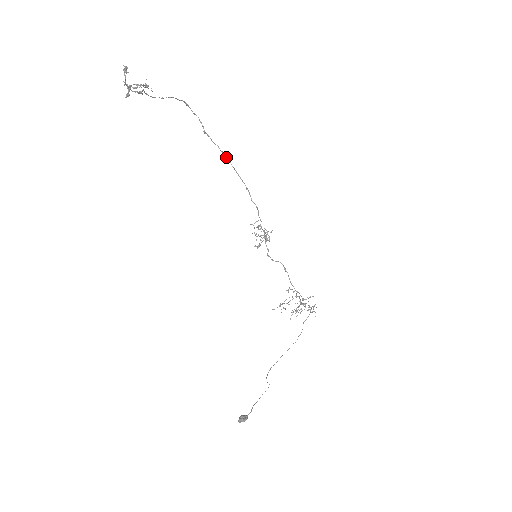
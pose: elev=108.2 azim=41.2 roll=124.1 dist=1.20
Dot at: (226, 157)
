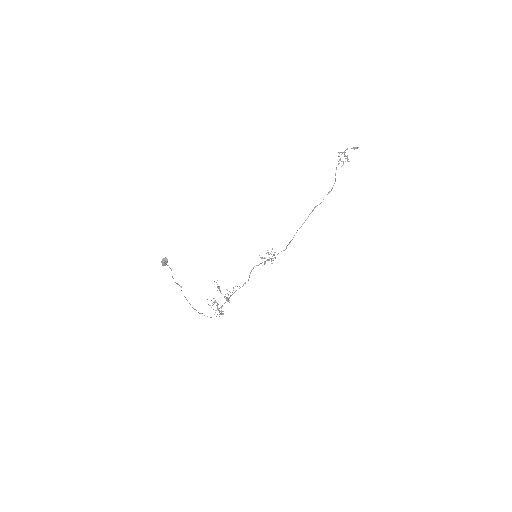
Dot at: occluded
